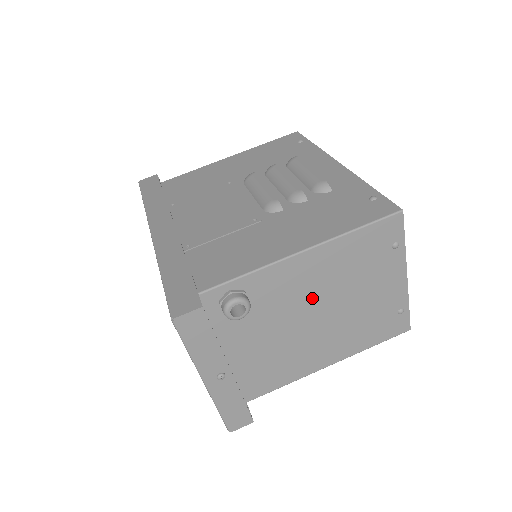
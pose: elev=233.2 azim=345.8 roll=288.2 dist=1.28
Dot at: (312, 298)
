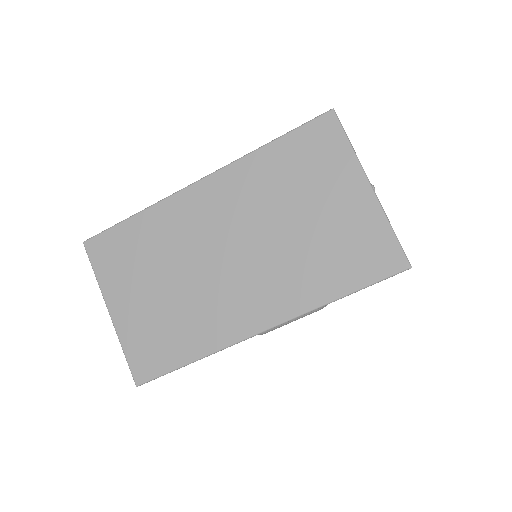
Dot at: occluded
